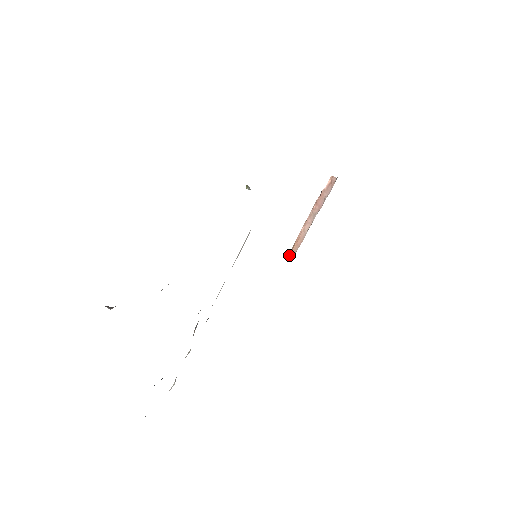
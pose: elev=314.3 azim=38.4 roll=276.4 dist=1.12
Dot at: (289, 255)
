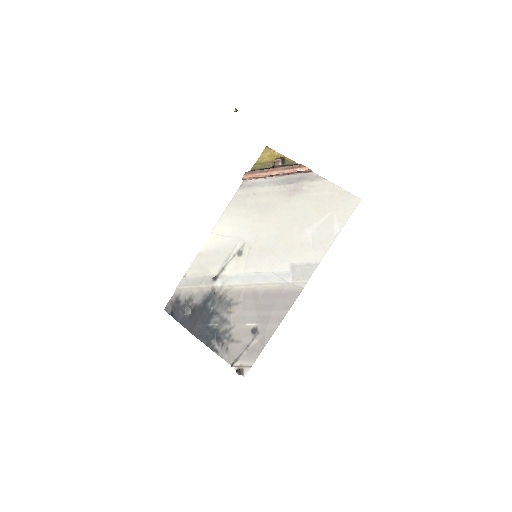
Dot at: (244, 179)
